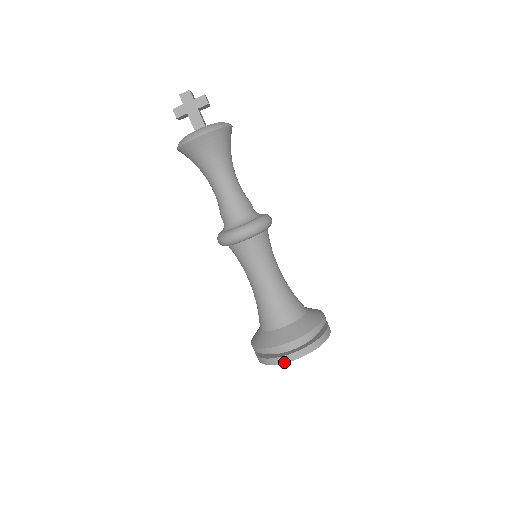
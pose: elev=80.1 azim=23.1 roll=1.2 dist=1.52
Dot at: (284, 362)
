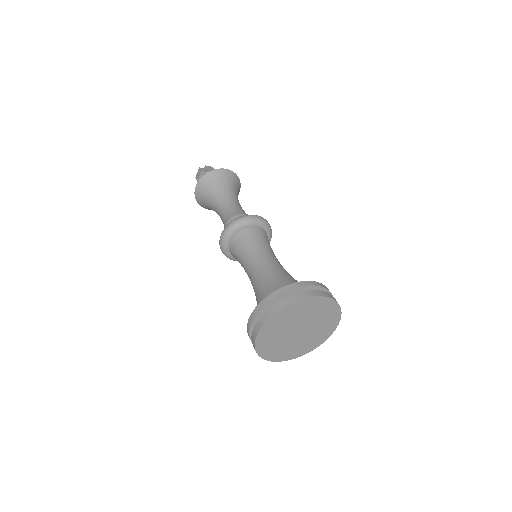
Dot at: (307, 296)
